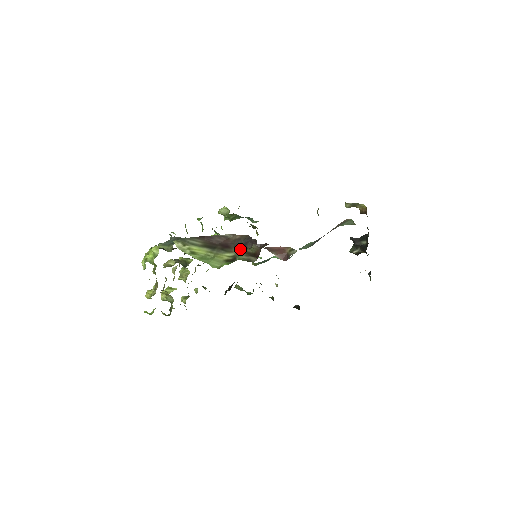
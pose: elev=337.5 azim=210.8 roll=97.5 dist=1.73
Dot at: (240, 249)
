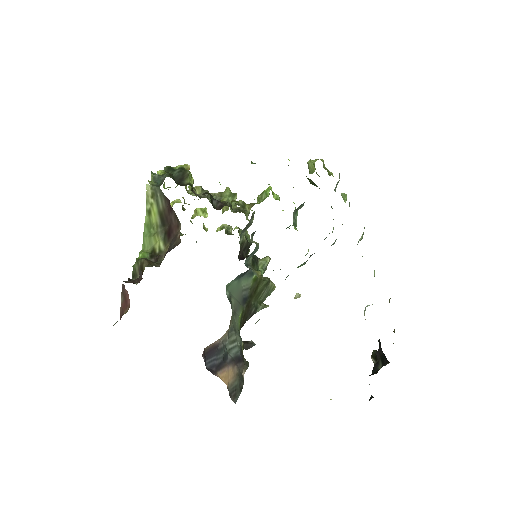
Dot at: occluded
